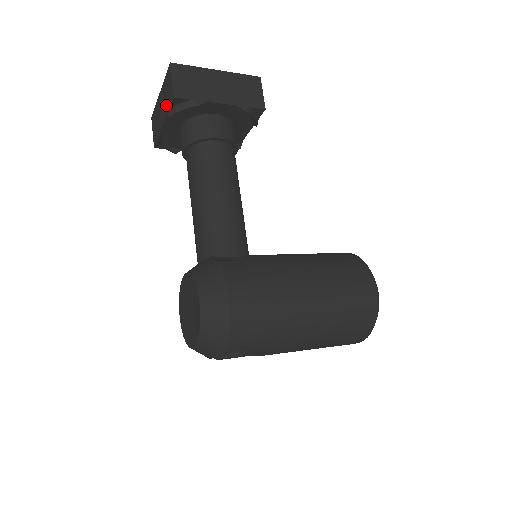
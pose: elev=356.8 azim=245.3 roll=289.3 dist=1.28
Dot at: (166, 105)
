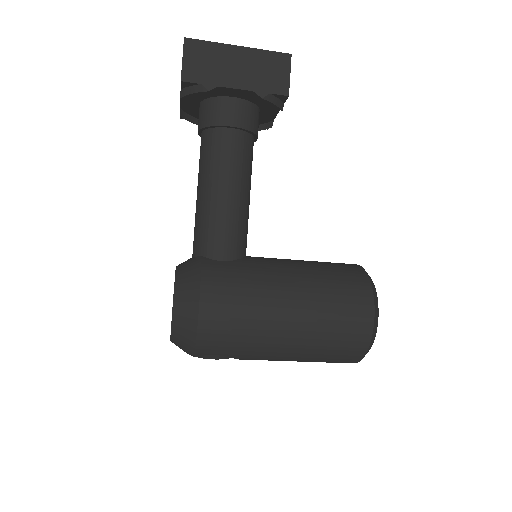
Dot at: occluded
